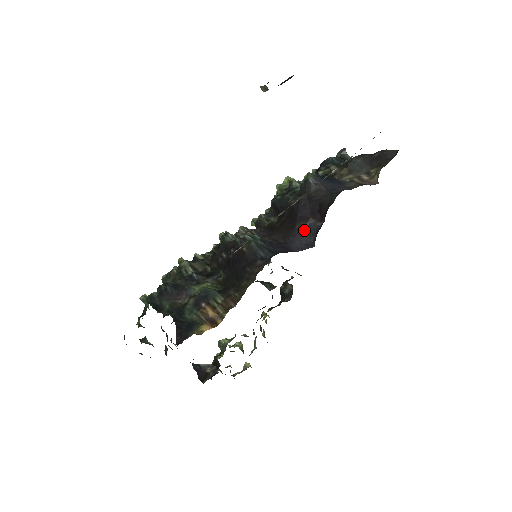
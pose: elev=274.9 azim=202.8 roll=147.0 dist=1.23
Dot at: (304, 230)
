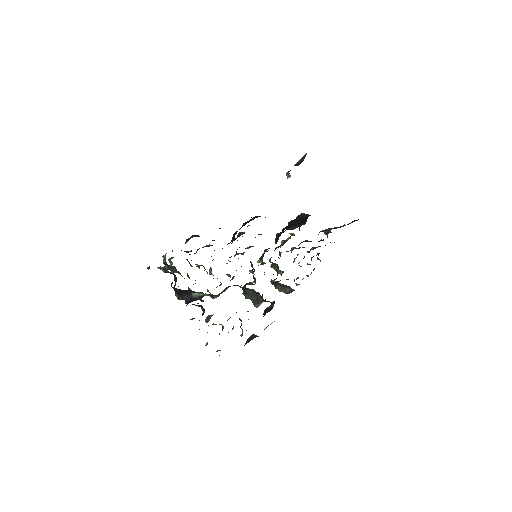
Dot at: (292, 228)
